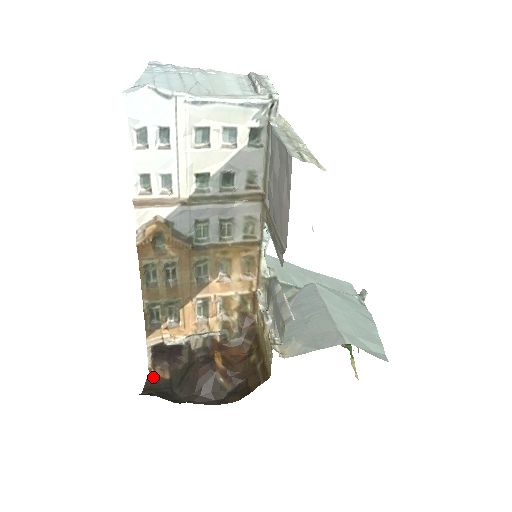
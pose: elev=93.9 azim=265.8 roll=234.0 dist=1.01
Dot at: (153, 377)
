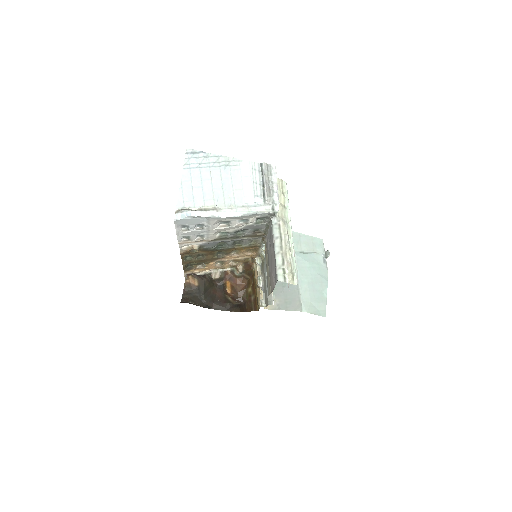
Dot at: (188, 284)
